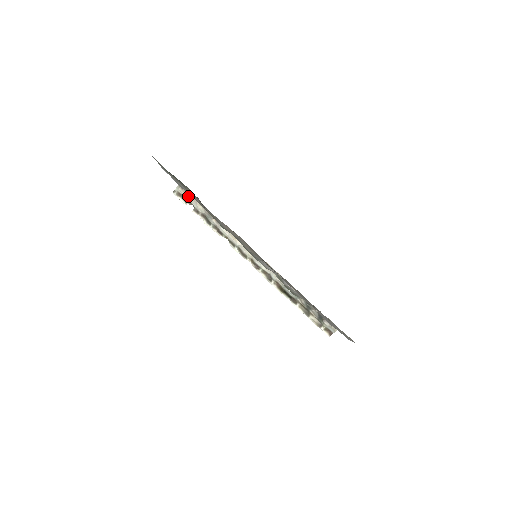
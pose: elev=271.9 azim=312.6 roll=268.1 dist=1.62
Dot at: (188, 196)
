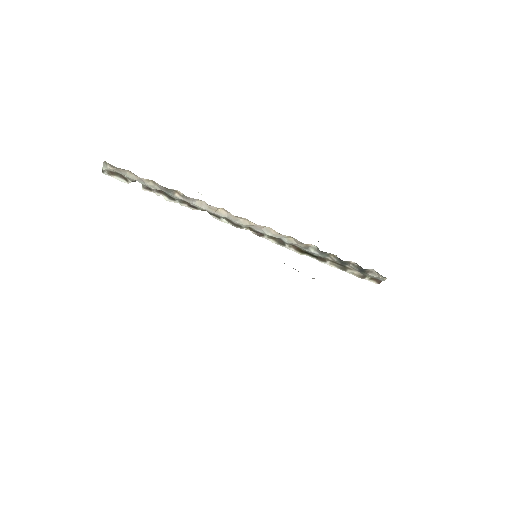
Dot at: (125, 173)
